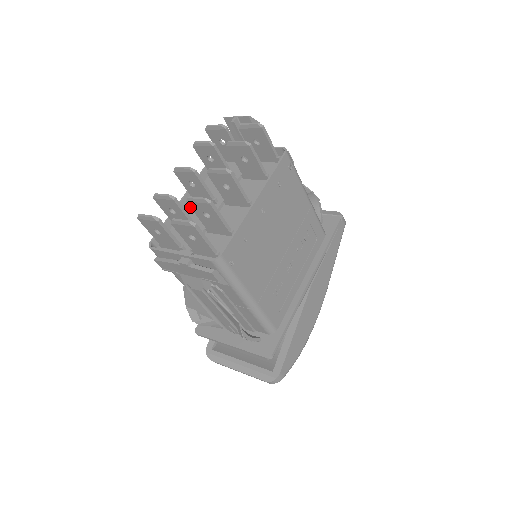
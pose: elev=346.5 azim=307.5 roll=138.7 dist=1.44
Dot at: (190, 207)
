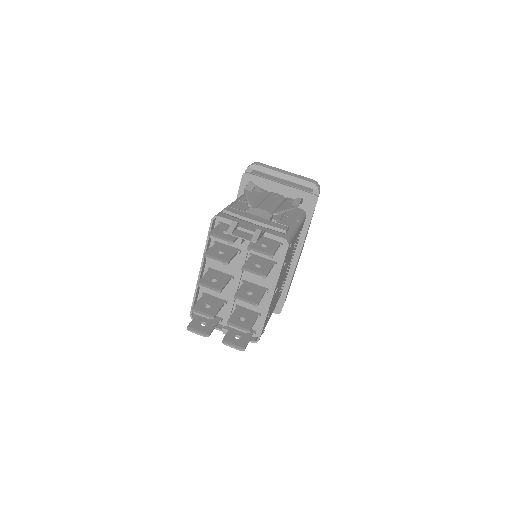
Dot at: occluded
